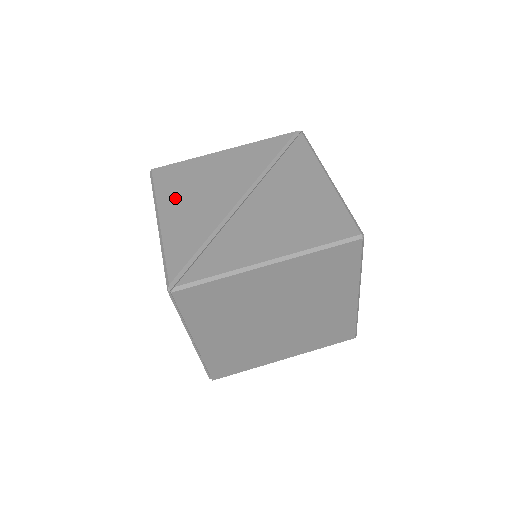
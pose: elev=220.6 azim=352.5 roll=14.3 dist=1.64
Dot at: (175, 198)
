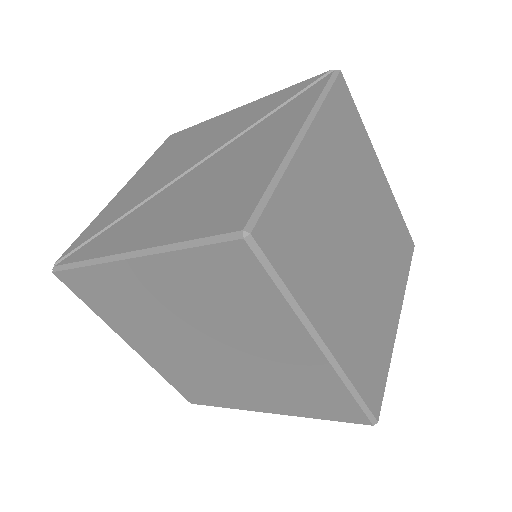
Dot at: (151, 166)
